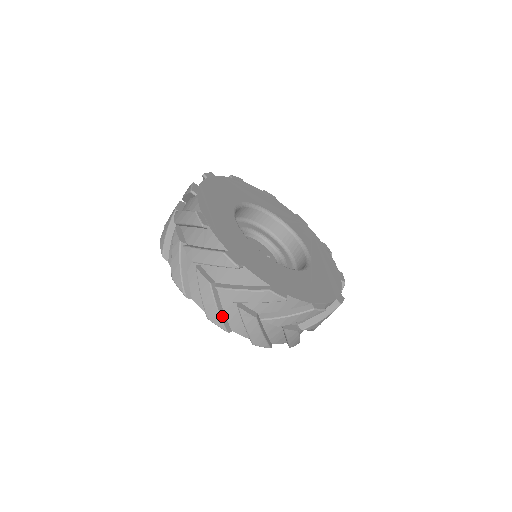
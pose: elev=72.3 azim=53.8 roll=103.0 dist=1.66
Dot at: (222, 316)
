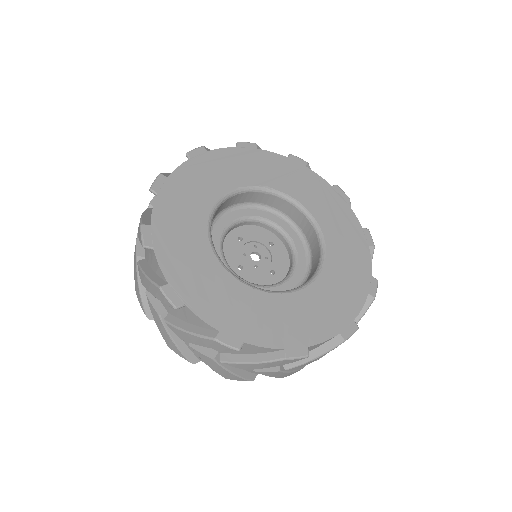
Dot at: (240, 374)
